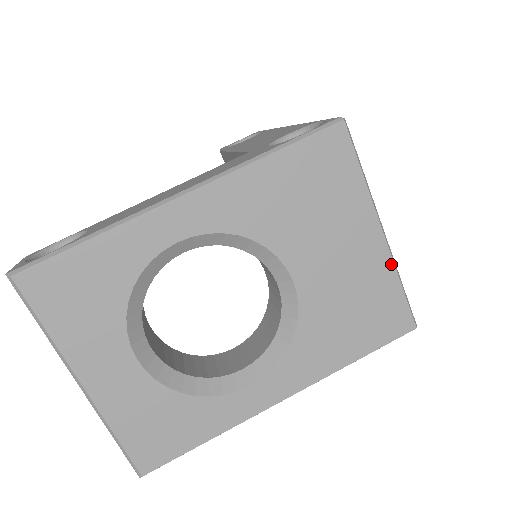
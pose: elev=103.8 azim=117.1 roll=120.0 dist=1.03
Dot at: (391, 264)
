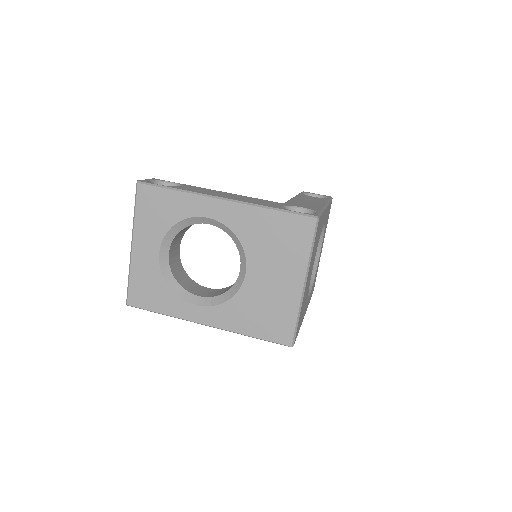
Dot at: (298, 304)
